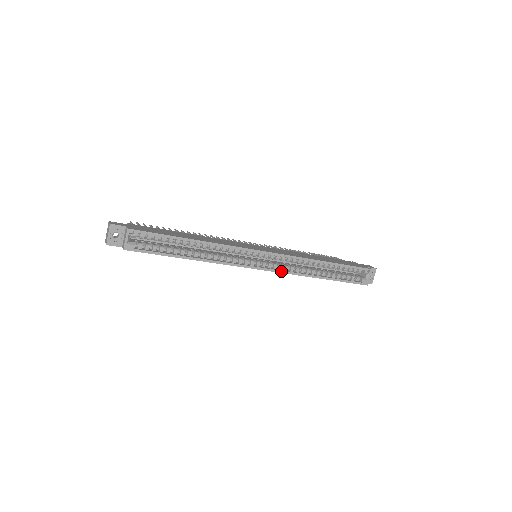
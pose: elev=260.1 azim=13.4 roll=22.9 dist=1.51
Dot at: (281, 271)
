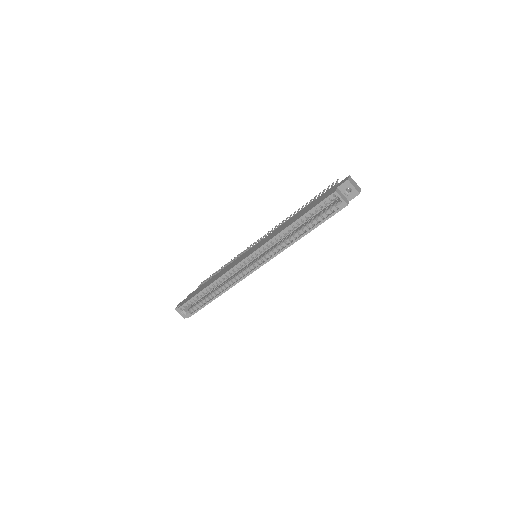
Dot at: (269, 259)
